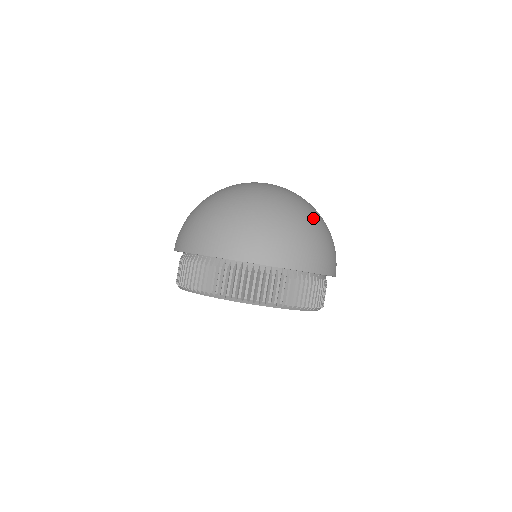
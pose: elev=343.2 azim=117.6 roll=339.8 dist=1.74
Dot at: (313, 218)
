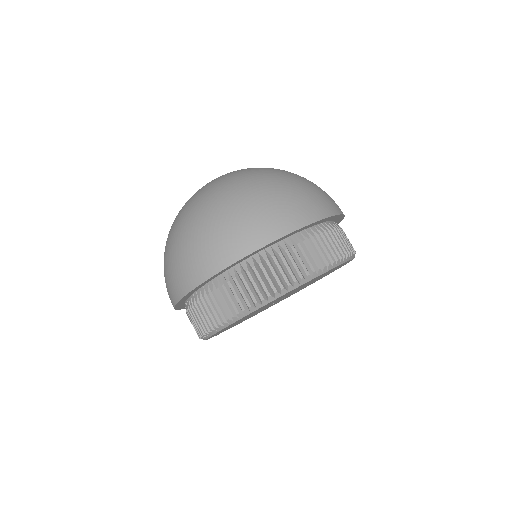
Dot at: (223, 196)
